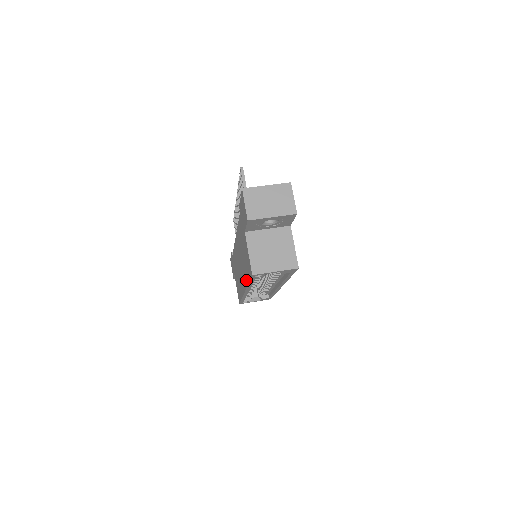
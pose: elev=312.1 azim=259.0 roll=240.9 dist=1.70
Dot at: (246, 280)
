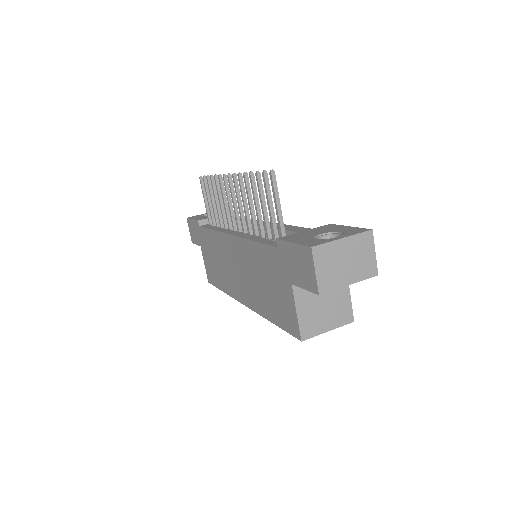
Dot at: (263, 311)
